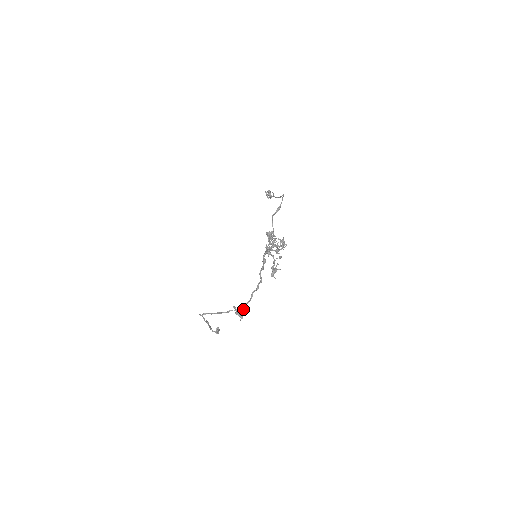
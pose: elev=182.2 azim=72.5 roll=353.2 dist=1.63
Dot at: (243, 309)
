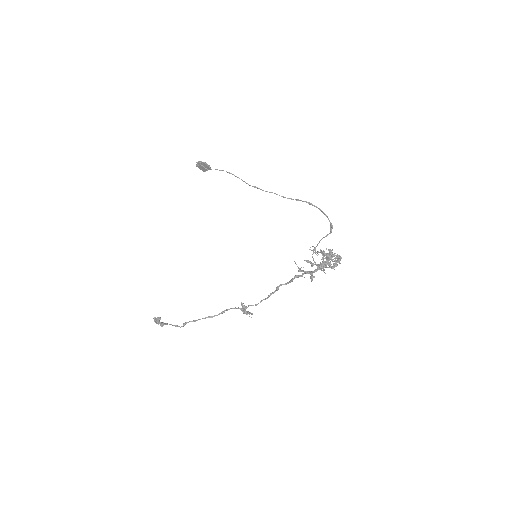
Dot at: (244, 305)
